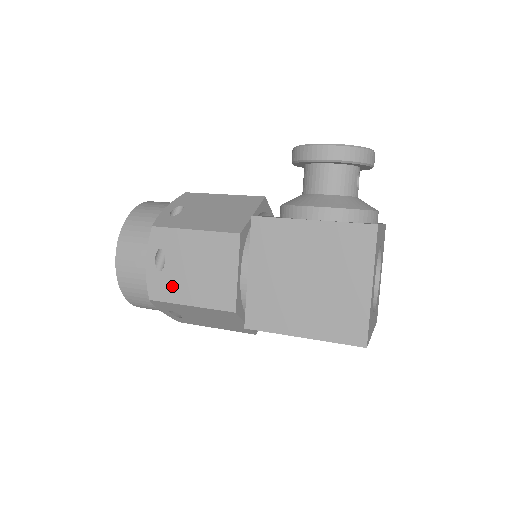
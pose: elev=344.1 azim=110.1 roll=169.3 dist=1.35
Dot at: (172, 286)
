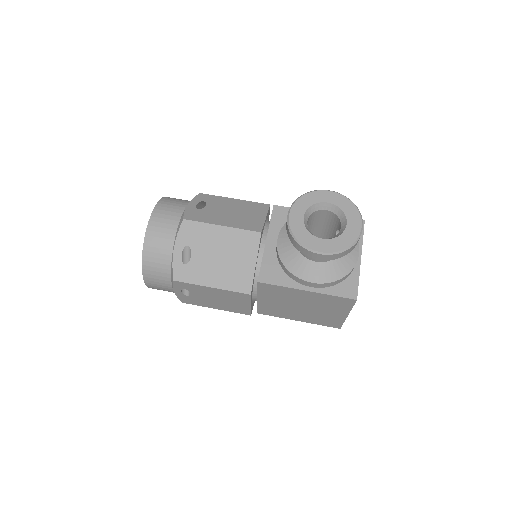
Dot at: (199, 302)
